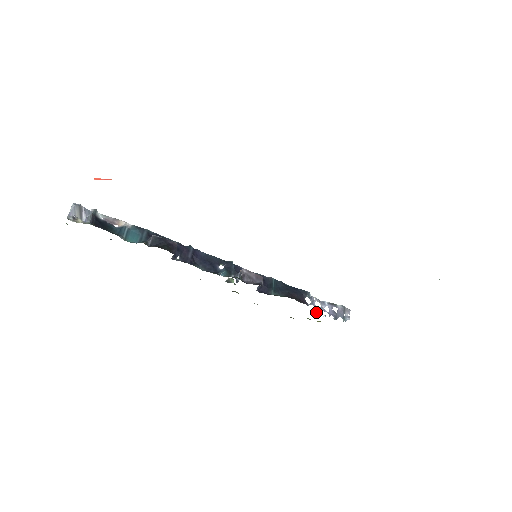
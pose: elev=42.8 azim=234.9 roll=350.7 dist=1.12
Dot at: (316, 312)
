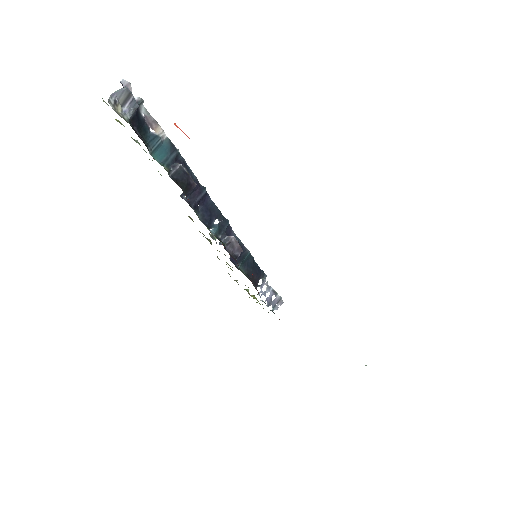
Dot at: (259, 294)
